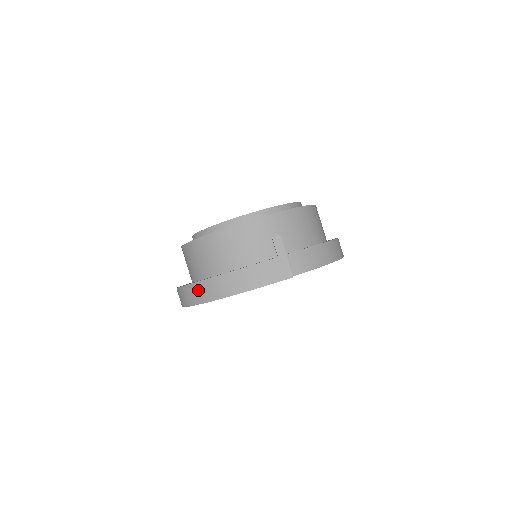
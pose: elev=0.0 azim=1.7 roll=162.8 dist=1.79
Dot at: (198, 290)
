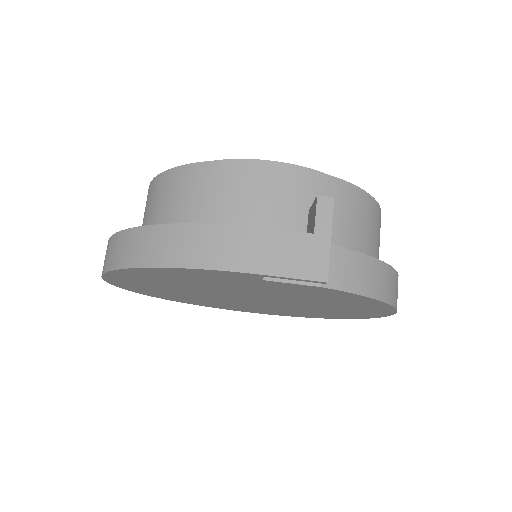
Dot at: (140, 241)
